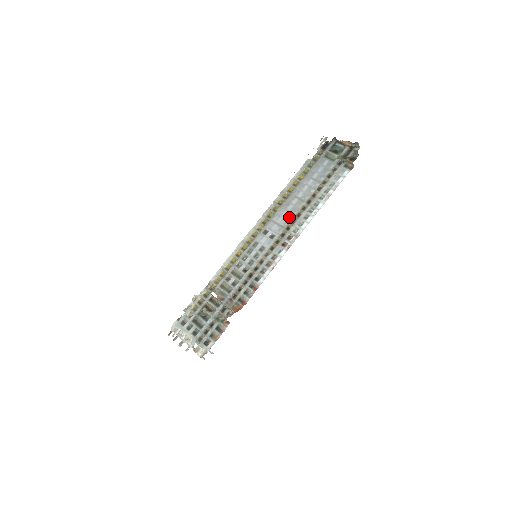
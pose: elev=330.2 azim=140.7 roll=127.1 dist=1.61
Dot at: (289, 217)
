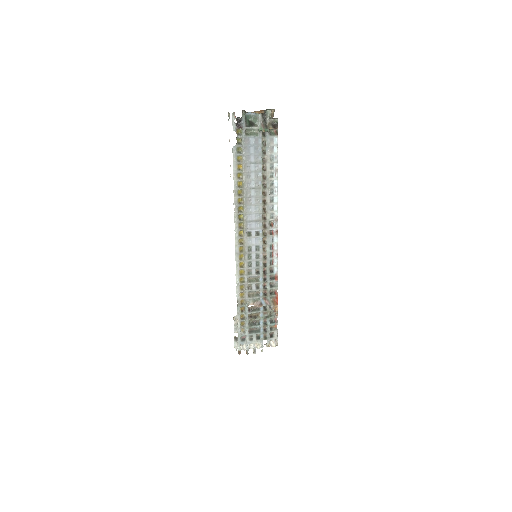
Dot at: (259, 209)
